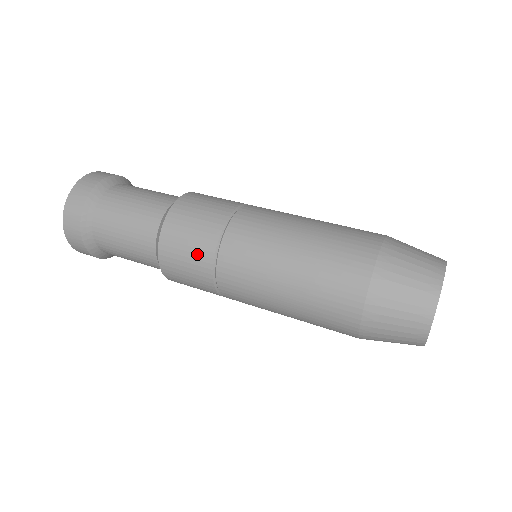
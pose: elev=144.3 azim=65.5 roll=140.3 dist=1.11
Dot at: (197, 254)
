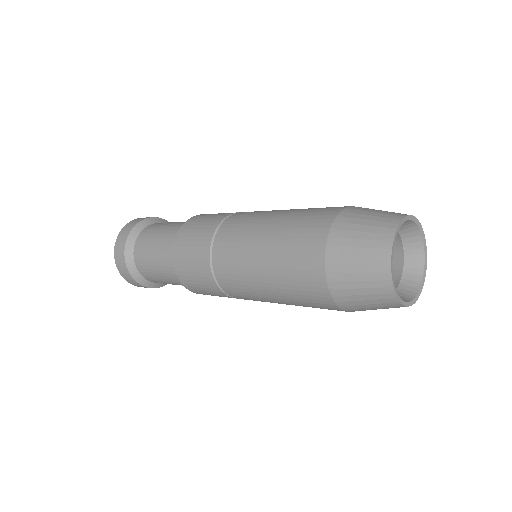
Dot at: (216, 216)
